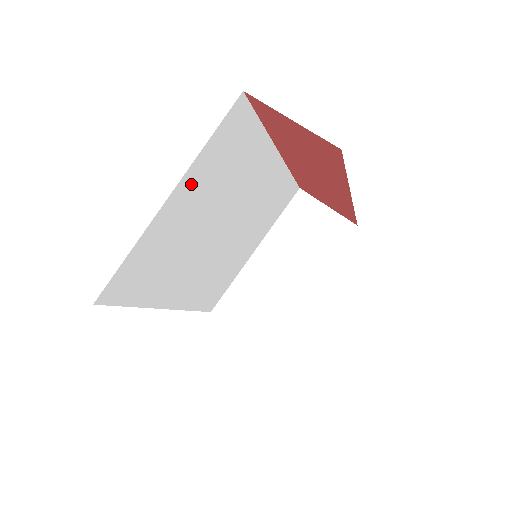
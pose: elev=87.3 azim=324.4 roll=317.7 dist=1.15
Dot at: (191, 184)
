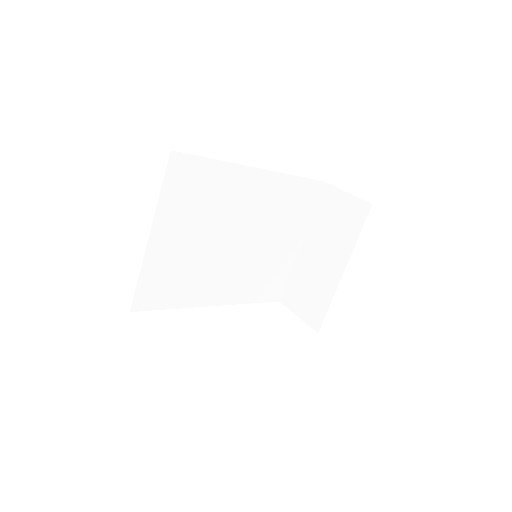
Dot at: (167, 221)
